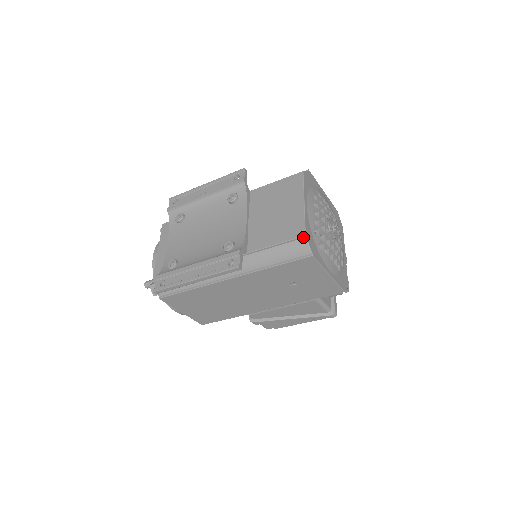
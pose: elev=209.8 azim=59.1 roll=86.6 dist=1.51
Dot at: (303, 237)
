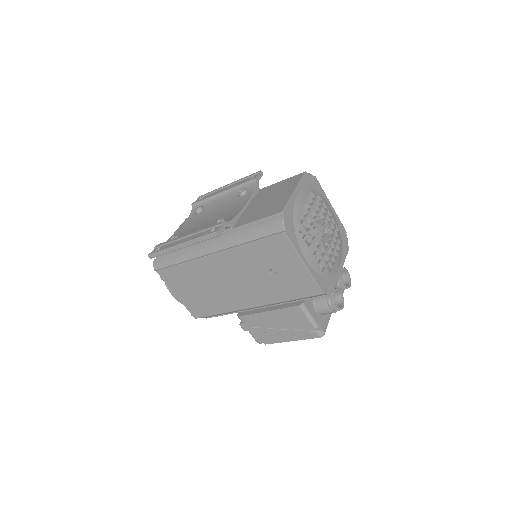
Dot at: (280, 214)
